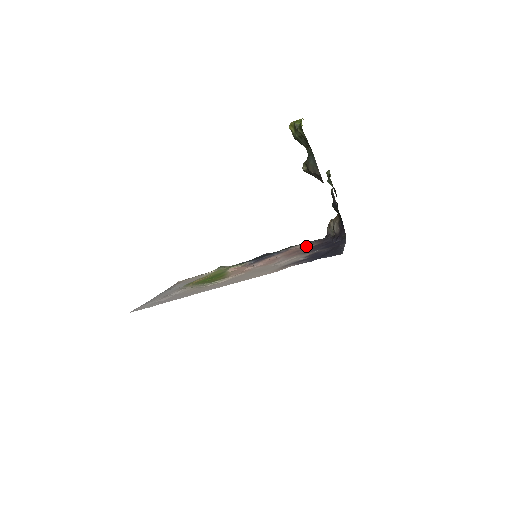
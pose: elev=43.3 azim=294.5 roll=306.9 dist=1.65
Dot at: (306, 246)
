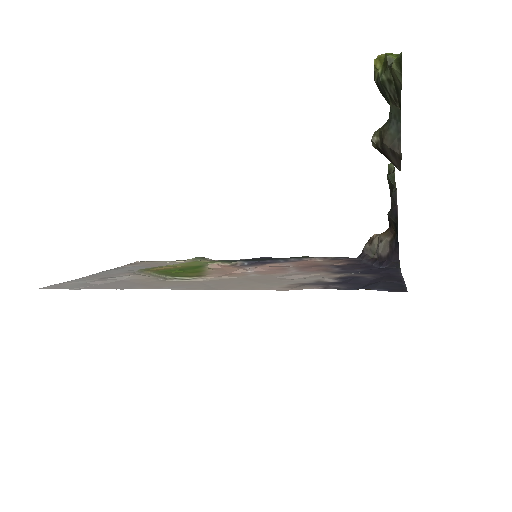
Dot at: (330, 262)
